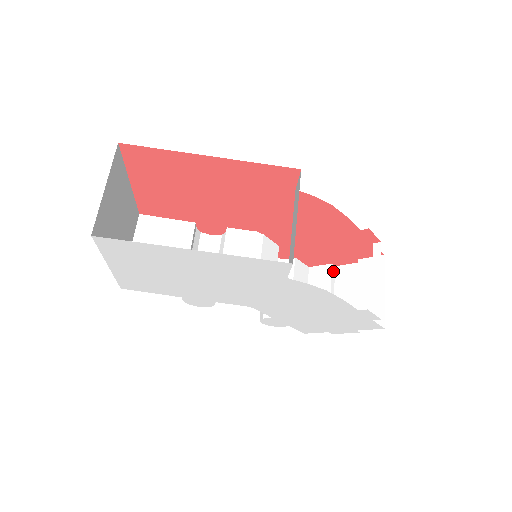
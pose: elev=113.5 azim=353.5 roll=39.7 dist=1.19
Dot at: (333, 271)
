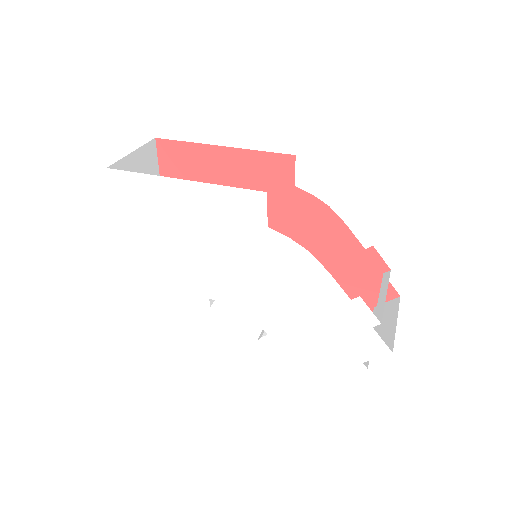
Dot at: occluded
